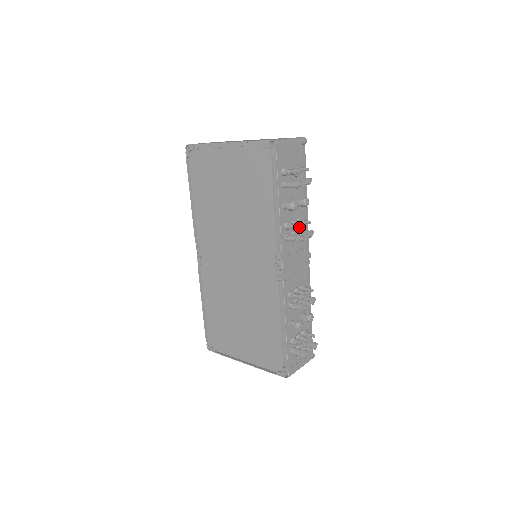
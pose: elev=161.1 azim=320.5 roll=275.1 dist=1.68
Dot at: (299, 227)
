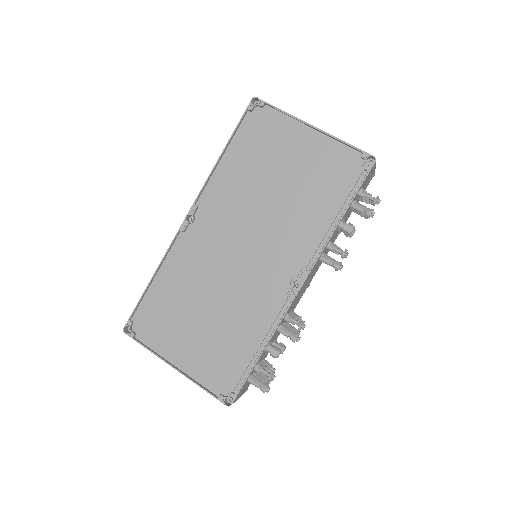
Dot at: (346, 254)
